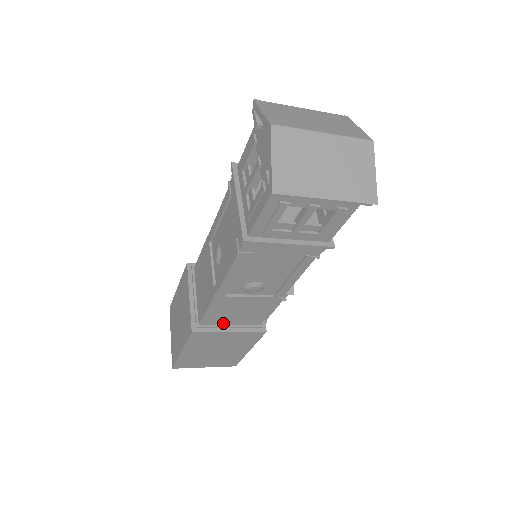
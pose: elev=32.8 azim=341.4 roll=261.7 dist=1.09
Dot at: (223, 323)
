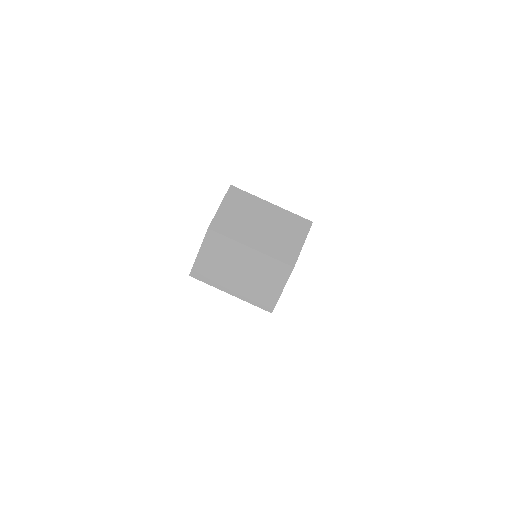
Dot at: occluded
